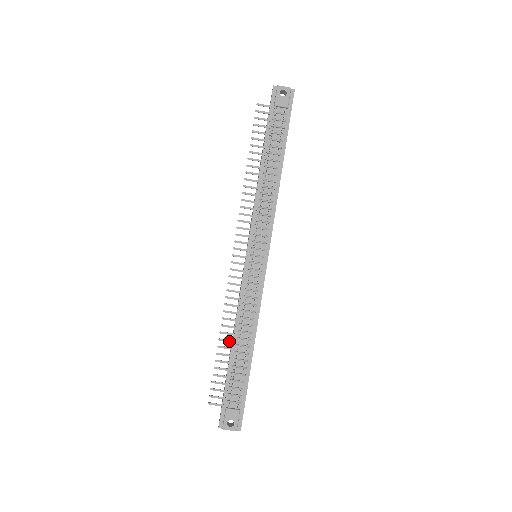
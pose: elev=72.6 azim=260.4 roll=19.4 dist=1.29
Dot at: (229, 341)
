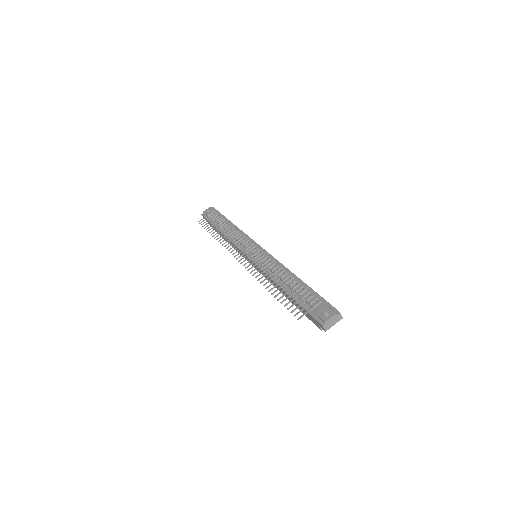
Dot at: occluded
